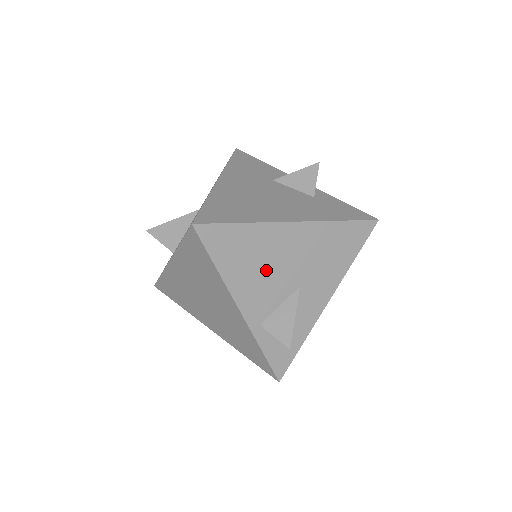
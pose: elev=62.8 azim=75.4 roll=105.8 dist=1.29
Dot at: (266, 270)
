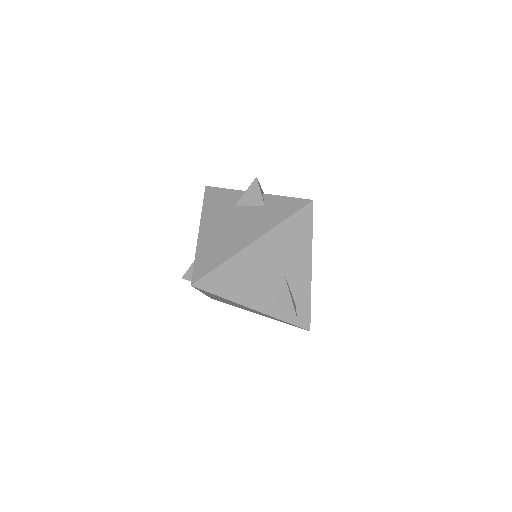
Dot at: (254, 279)
